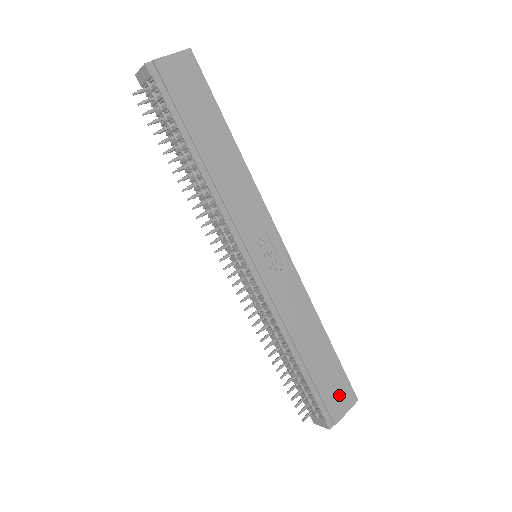
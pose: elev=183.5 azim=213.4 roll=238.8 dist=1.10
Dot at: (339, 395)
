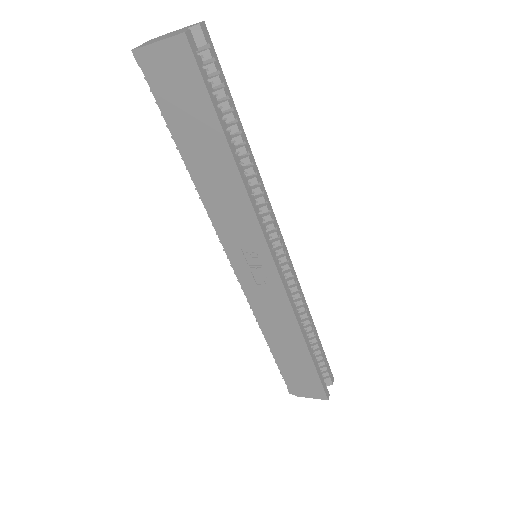
Dot at: (307, 386)
